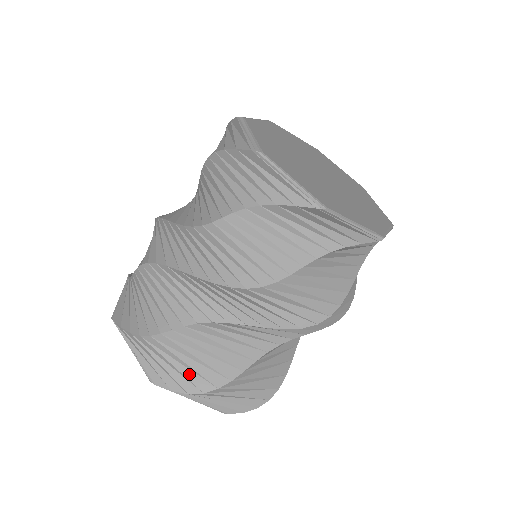
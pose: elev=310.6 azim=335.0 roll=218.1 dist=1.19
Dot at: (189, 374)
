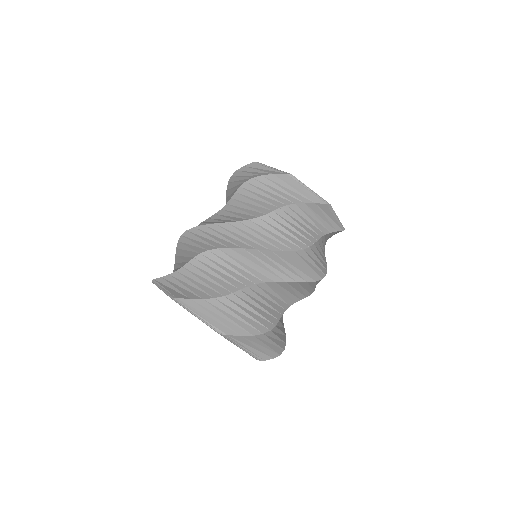
Dot at: (251, 322)
